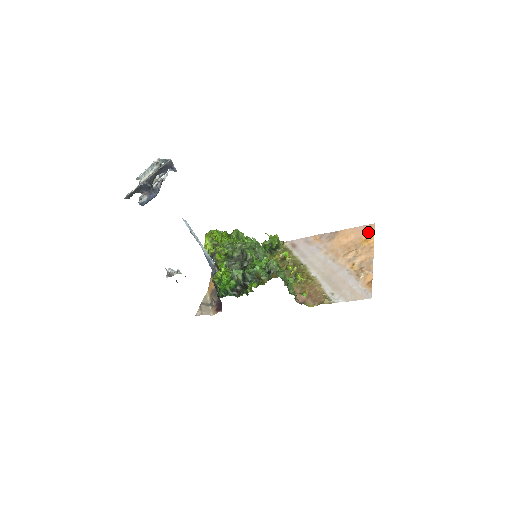
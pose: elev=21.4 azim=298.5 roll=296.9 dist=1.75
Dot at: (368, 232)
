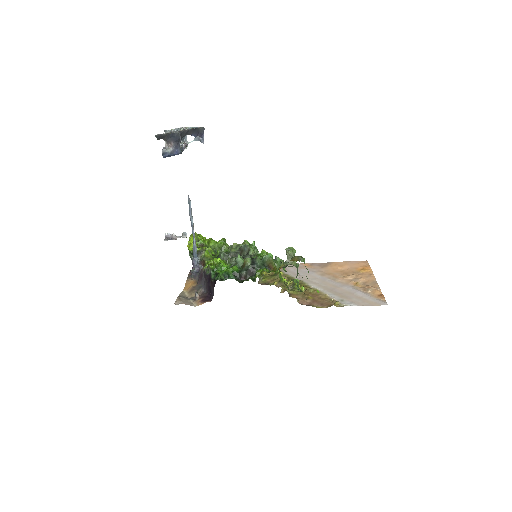
Dot at: (363, 265)
